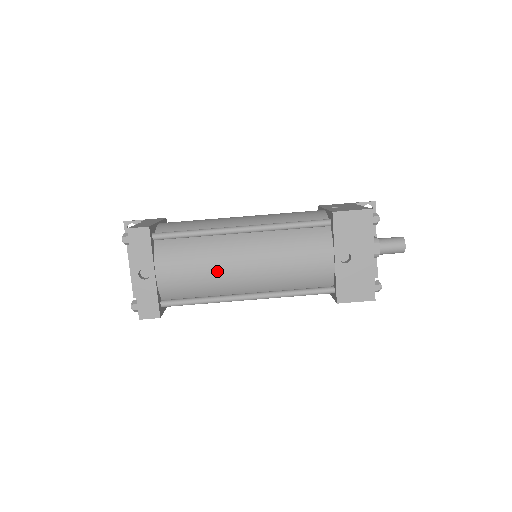
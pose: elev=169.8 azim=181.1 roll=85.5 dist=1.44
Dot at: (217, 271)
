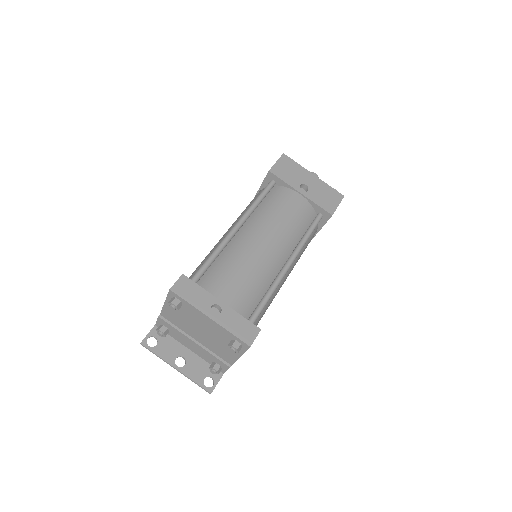
Dot at: (255, 262)
